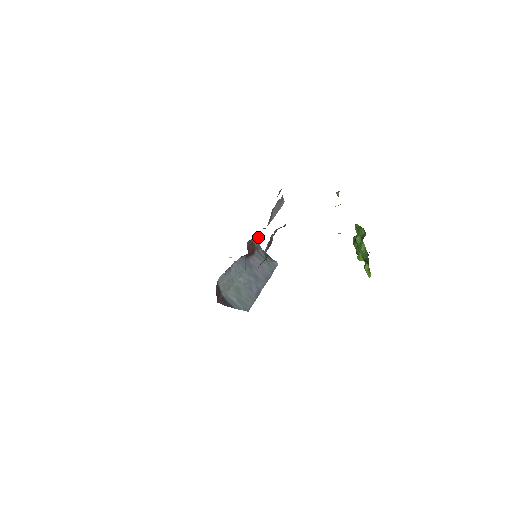
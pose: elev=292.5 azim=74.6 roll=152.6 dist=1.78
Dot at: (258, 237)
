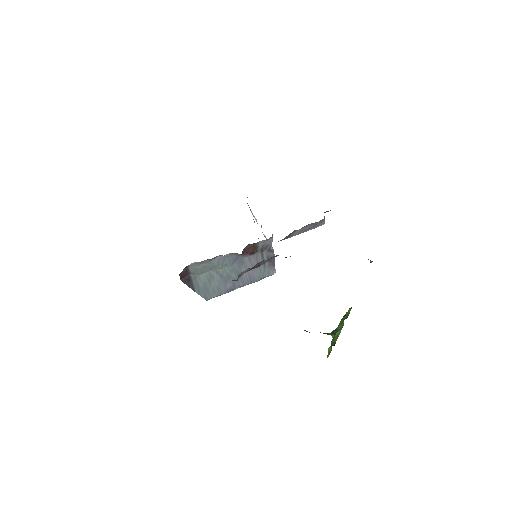
Dot at: (270, 241)
